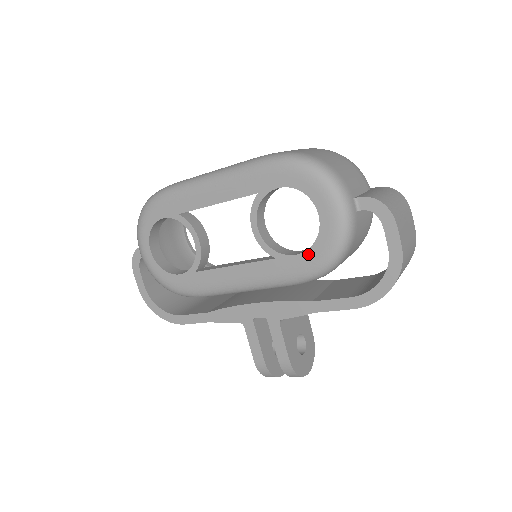
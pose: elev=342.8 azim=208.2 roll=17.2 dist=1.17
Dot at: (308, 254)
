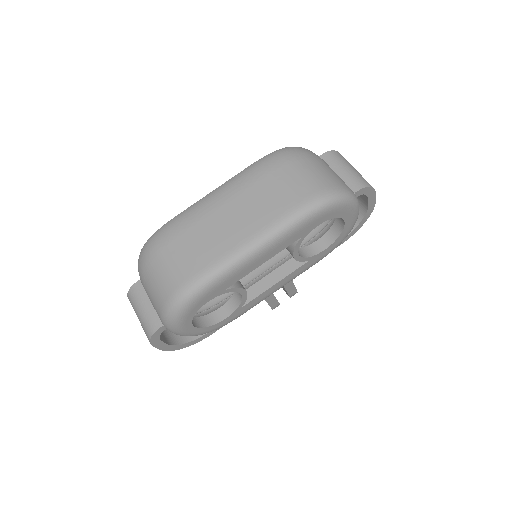
Dot at: (334, 244)
